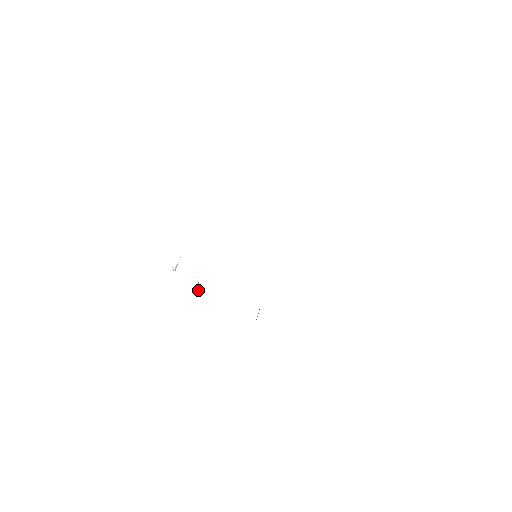
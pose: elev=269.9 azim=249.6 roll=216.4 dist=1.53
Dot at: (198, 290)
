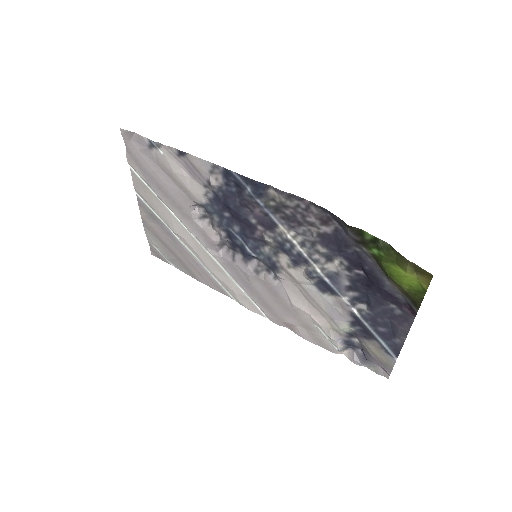
Dot at: (190, 211)
